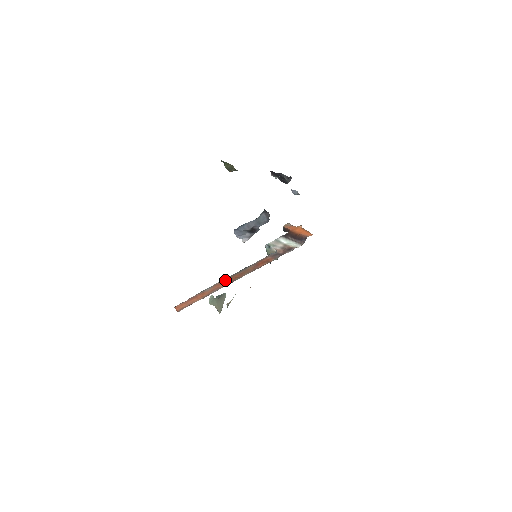
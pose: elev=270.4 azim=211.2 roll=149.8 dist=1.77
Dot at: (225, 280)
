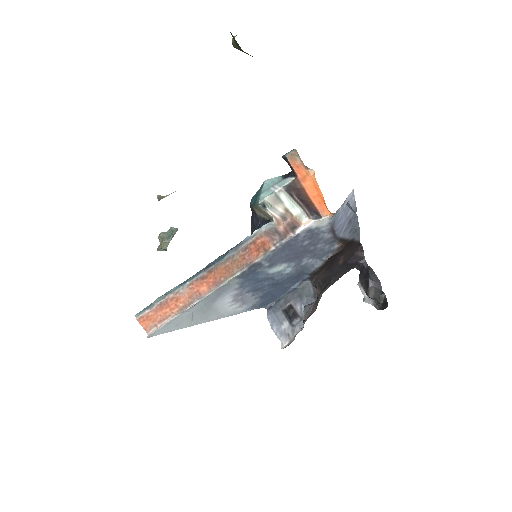
Dot at: (206, 277)
